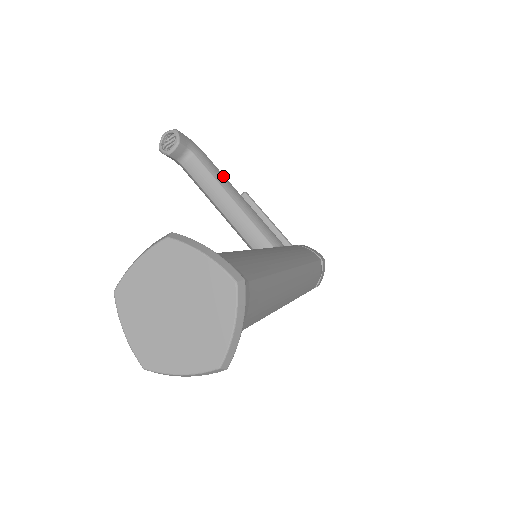
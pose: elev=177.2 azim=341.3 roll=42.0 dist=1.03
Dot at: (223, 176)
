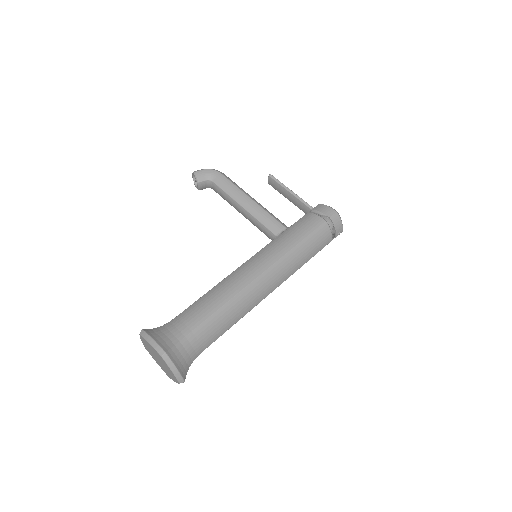
Dot at: (235, 188)
